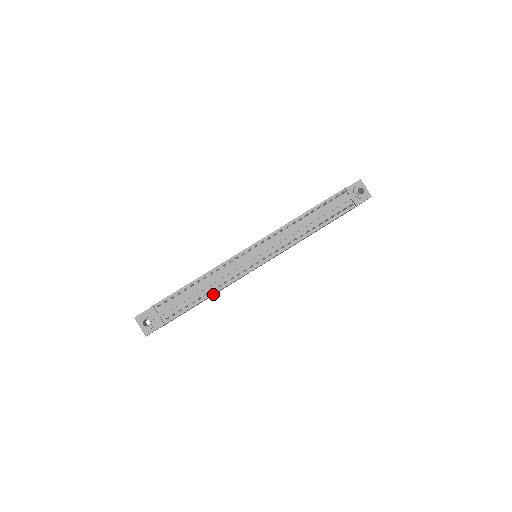
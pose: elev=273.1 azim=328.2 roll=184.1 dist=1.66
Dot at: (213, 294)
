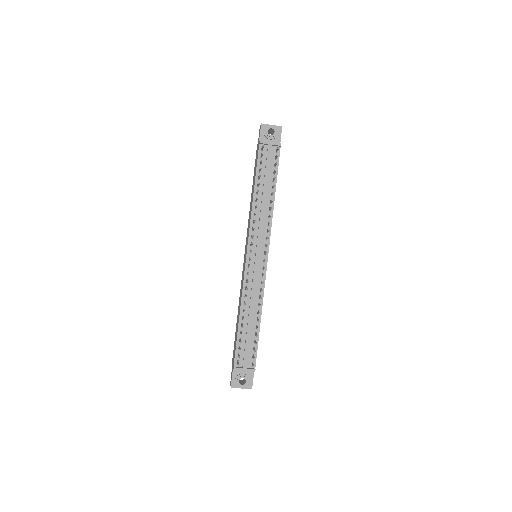
Dot at: (261, 314)
